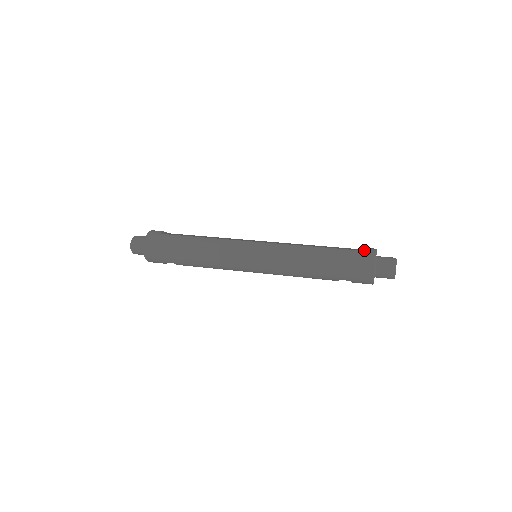
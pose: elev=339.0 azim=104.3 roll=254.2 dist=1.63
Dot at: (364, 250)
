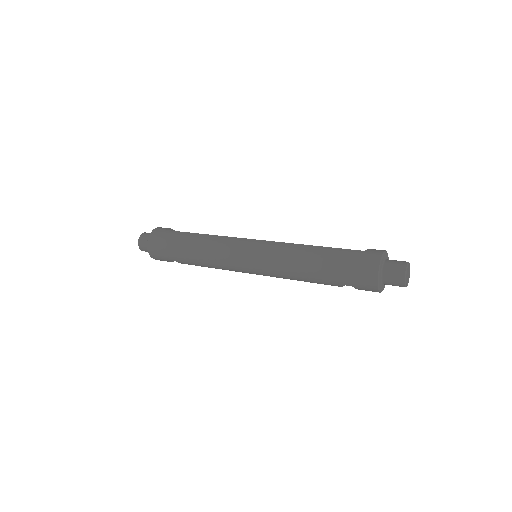
Dot at: (370, 251)
